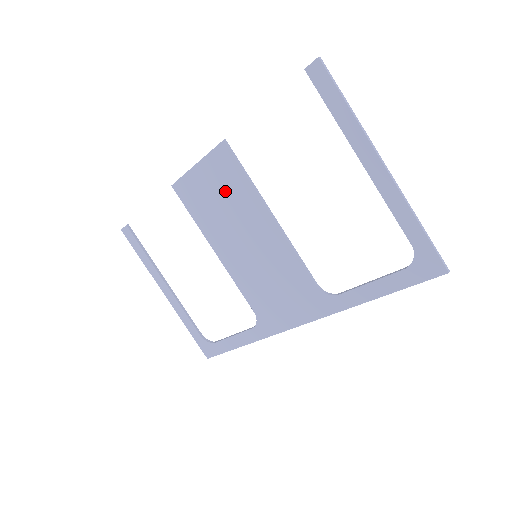
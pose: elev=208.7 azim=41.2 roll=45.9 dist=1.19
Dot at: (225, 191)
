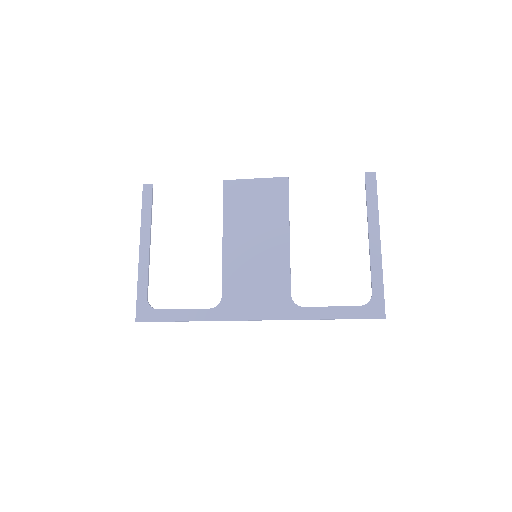
Dot at: (265, 204)
